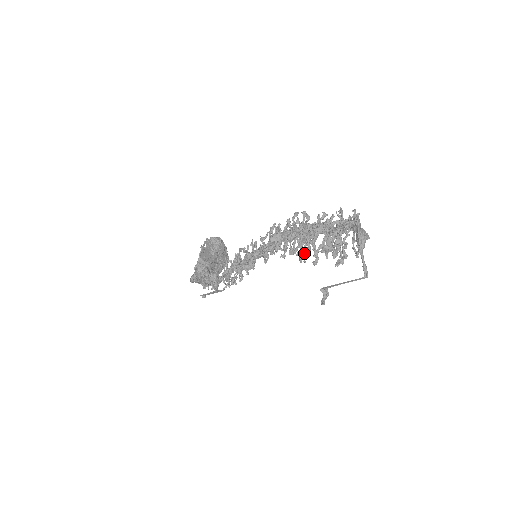
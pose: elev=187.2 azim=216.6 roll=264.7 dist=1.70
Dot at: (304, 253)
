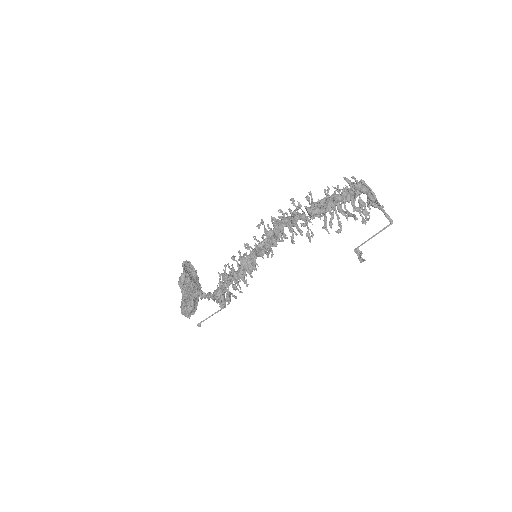
Dot at: (312, 232)
